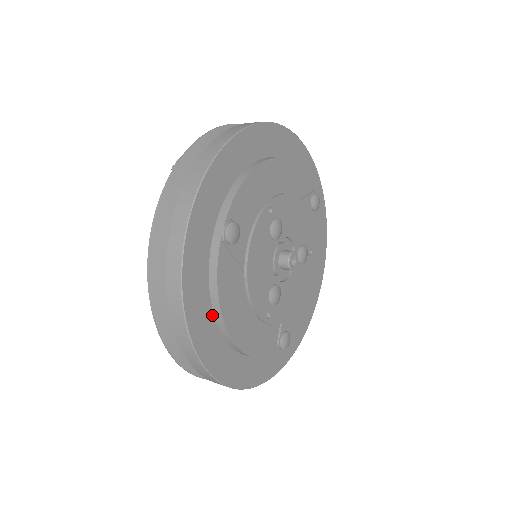
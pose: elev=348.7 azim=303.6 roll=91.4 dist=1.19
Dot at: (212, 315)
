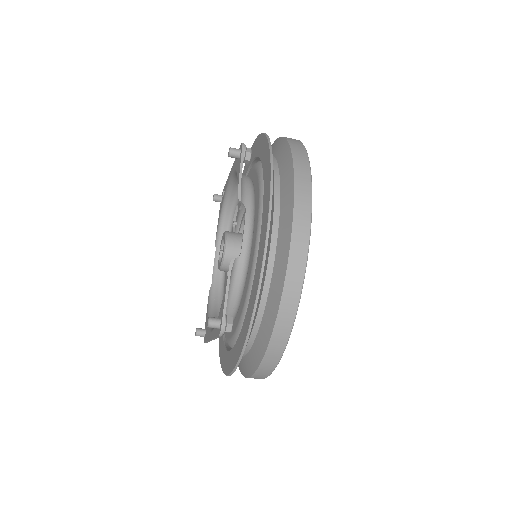
Dot at: occluded
